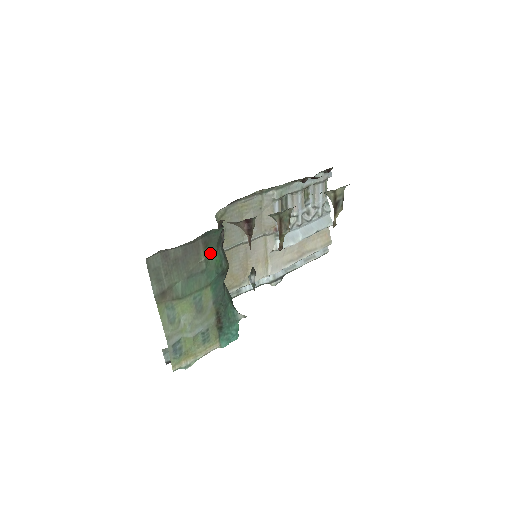
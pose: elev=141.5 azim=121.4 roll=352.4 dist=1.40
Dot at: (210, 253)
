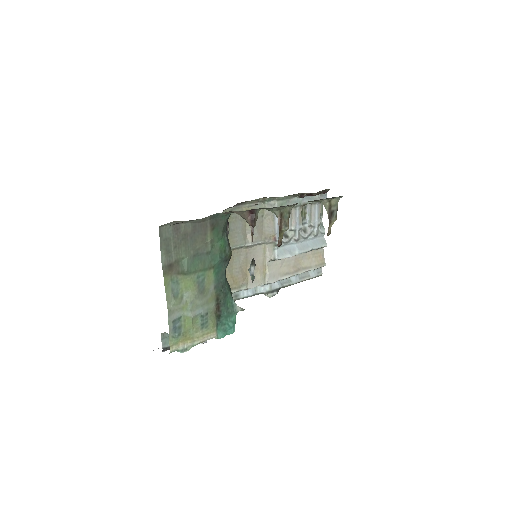
Dot at: (216, 236)
